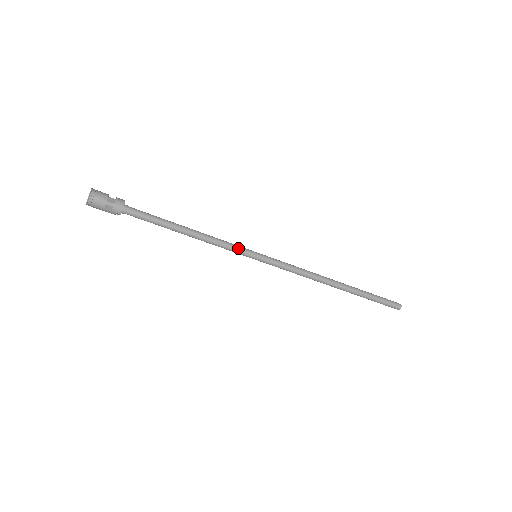
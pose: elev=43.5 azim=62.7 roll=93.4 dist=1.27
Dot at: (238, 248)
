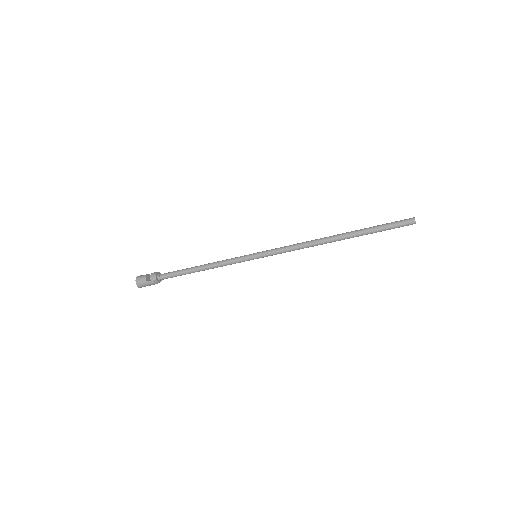
Dot at: (238, 257)
